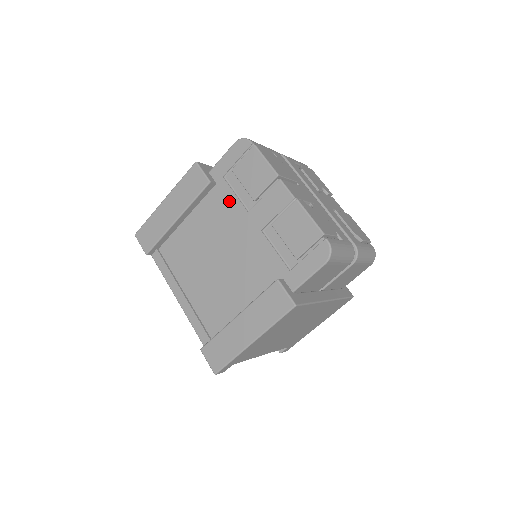
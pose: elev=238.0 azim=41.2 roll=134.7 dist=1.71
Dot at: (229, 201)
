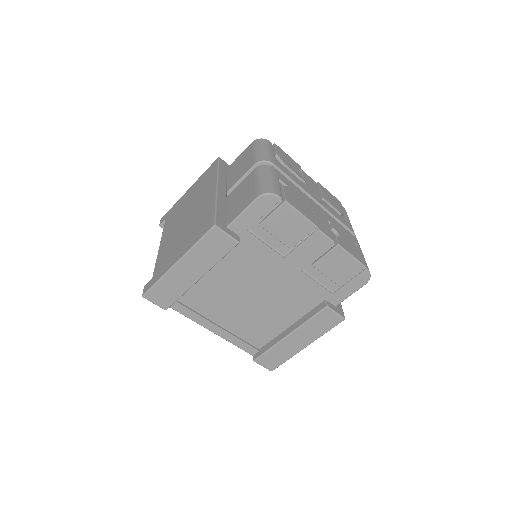
Dot at: (260, 251)
